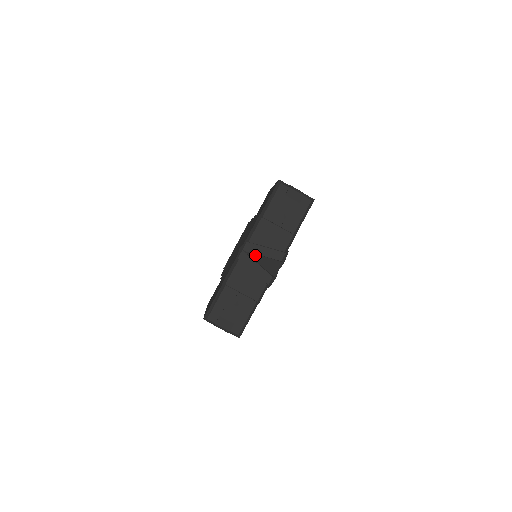
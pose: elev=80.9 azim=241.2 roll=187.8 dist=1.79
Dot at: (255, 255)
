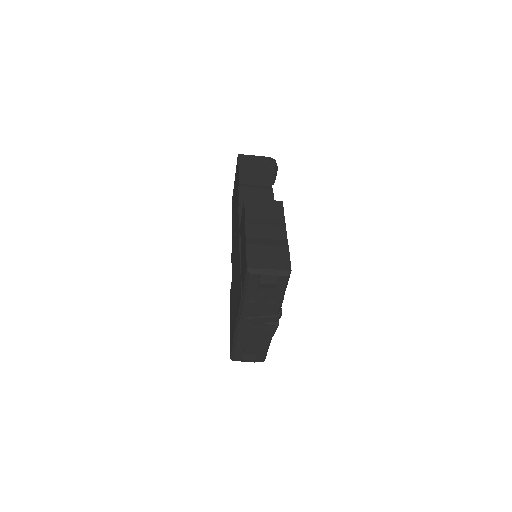
Dot at: occluded
